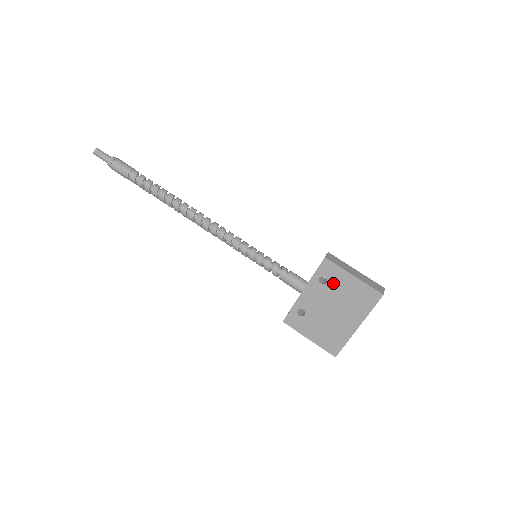
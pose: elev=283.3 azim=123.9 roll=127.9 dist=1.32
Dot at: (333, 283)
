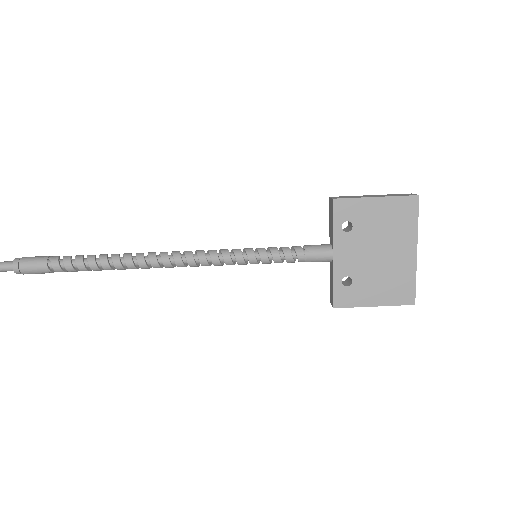
Dot at: (360, 221)
